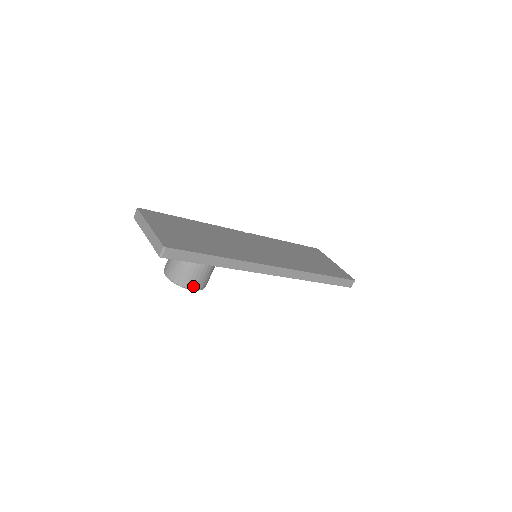
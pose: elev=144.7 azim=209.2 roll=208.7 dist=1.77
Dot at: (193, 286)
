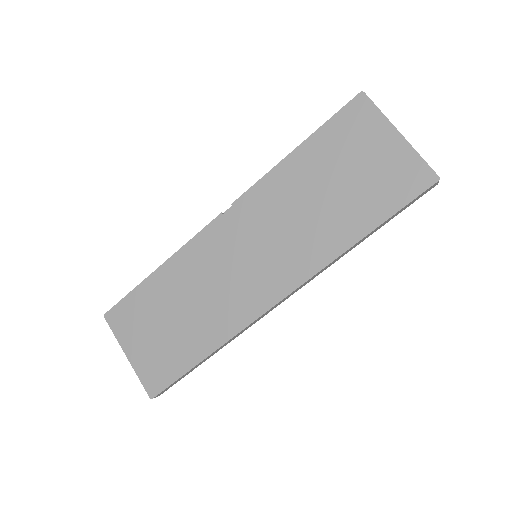
Dot at: occluded
